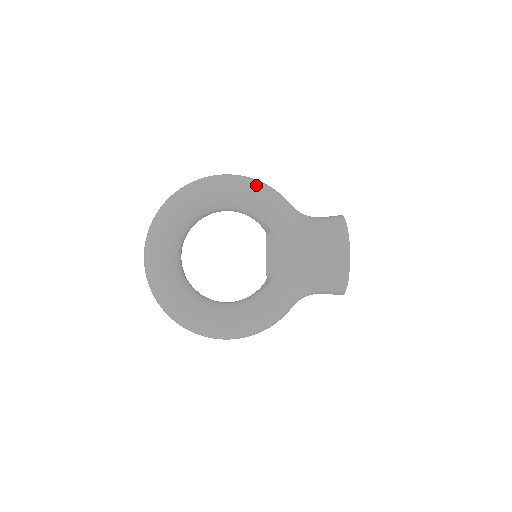
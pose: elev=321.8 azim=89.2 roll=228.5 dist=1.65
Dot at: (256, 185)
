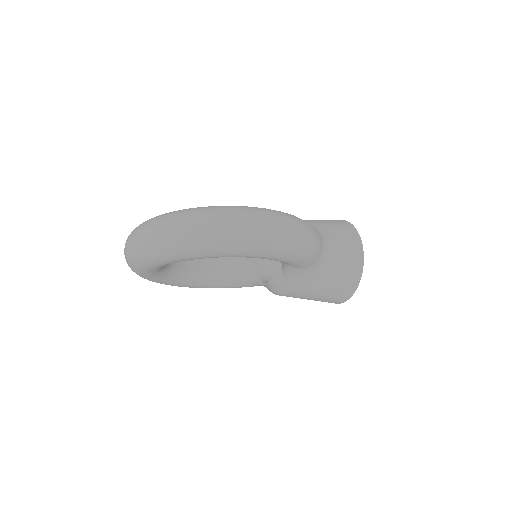
Dot at: occluded
